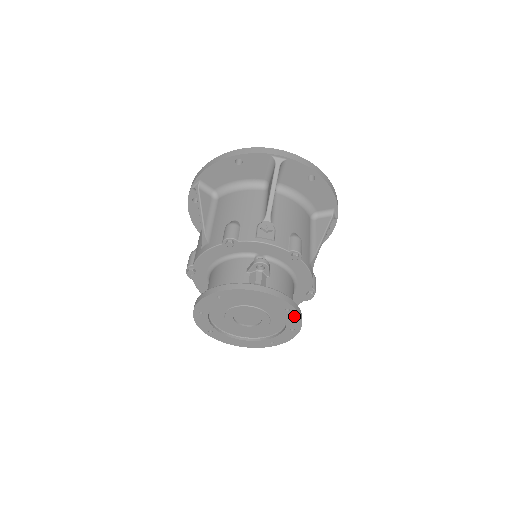
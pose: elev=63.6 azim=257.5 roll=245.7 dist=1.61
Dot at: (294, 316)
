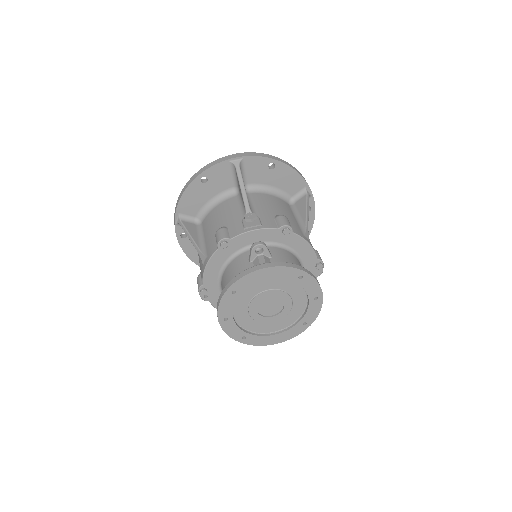
Dot at: (310, 282)
